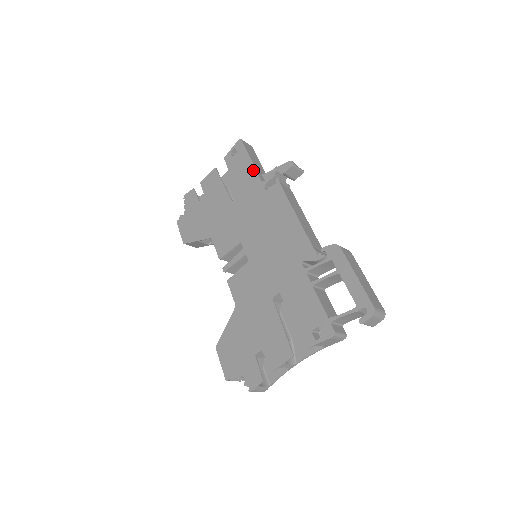
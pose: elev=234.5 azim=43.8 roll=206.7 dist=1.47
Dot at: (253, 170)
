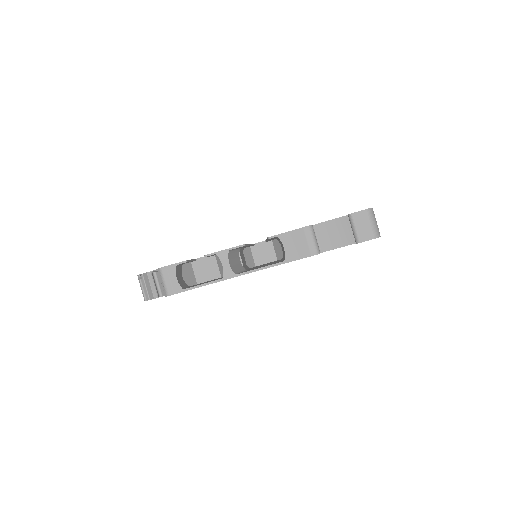
Dot at: occluded
